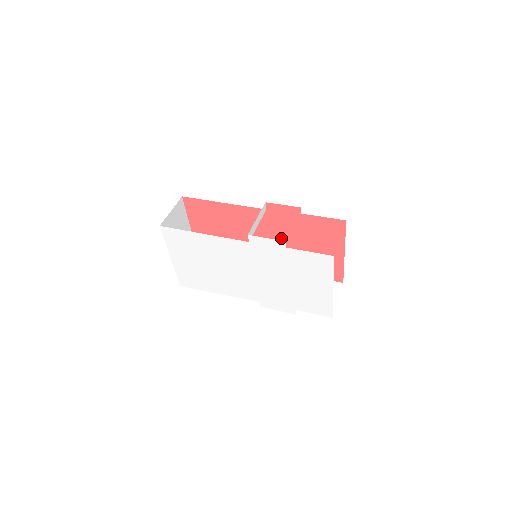
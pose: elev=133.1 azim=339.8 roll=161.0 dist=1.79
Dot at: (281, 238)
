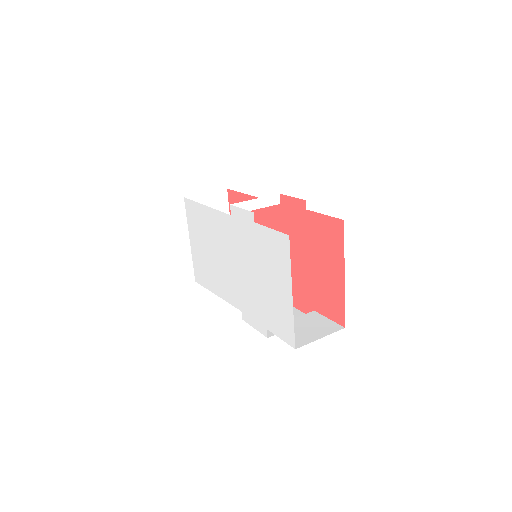
Dot at: (291, 247)
